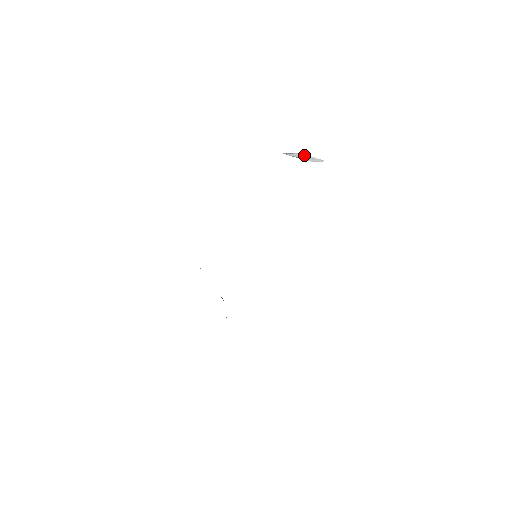
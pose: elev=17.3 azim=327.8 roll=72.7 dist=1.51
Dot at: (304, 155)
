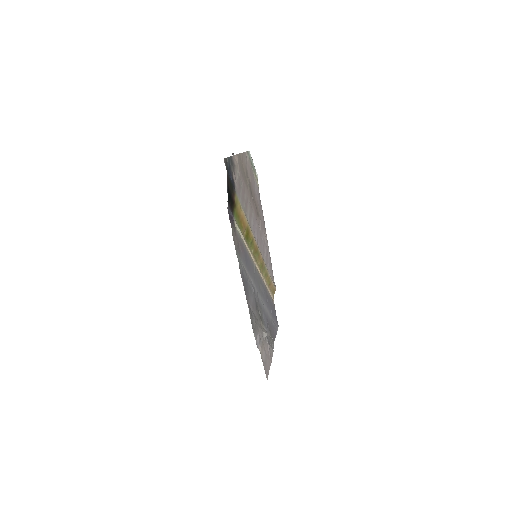
Dot at: occluded
